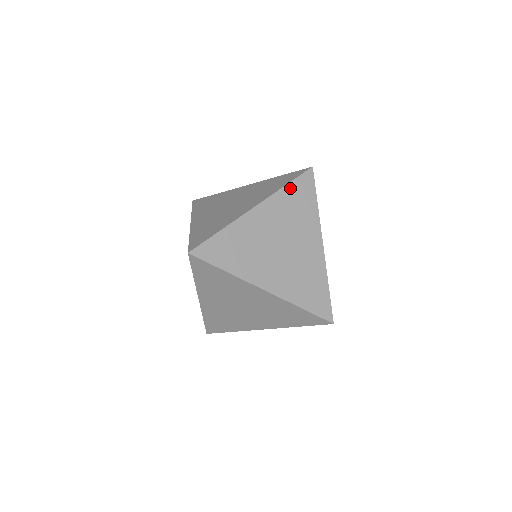
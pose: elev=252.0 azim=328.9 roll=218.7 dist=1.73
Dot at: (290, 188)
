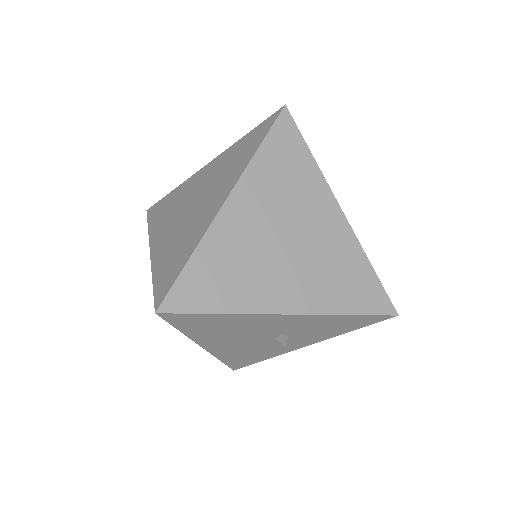
Dot at: occluded
